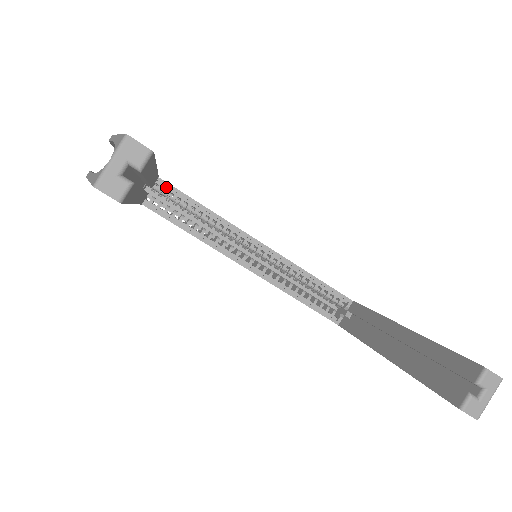
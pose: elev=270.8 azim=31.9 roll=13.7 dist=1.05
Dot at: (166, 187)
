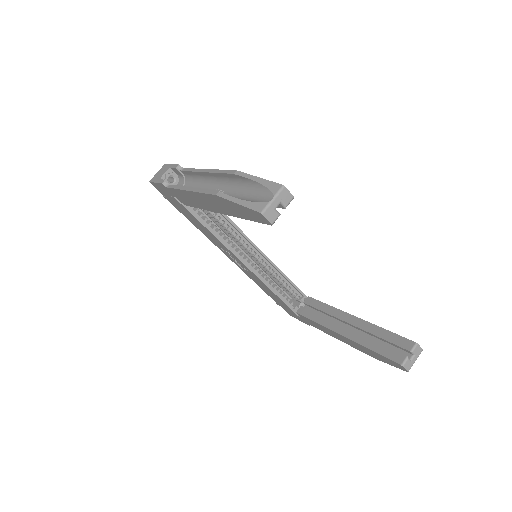
Dot at: occluded
